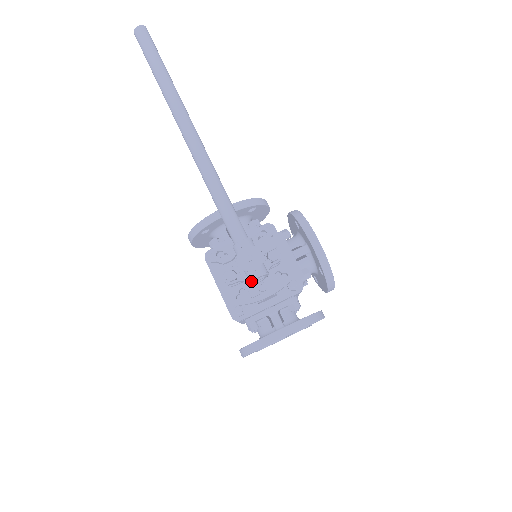
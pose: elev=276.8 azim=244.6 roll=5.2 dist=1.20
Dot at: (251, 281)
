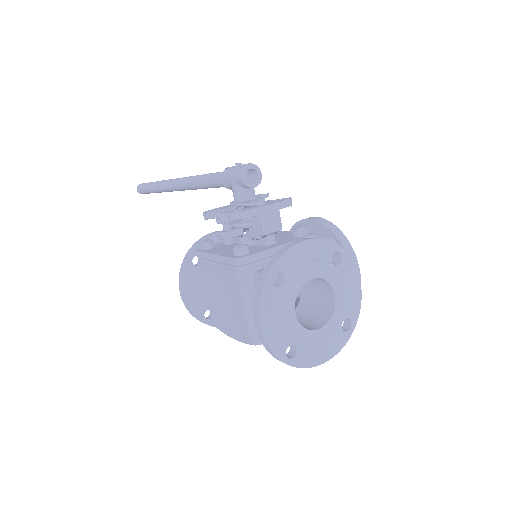
Dot at: (243, 171)
